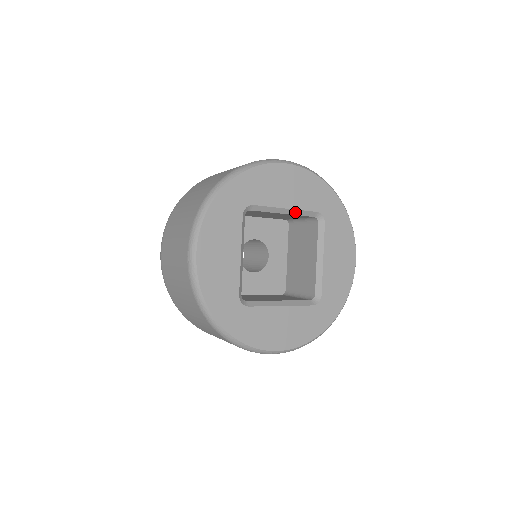
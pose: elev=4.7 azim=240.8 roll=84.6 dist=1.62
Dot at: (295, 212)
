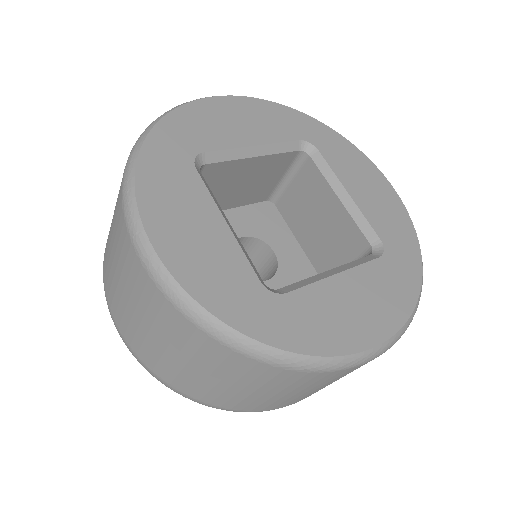
Dot at: (270, 149)
